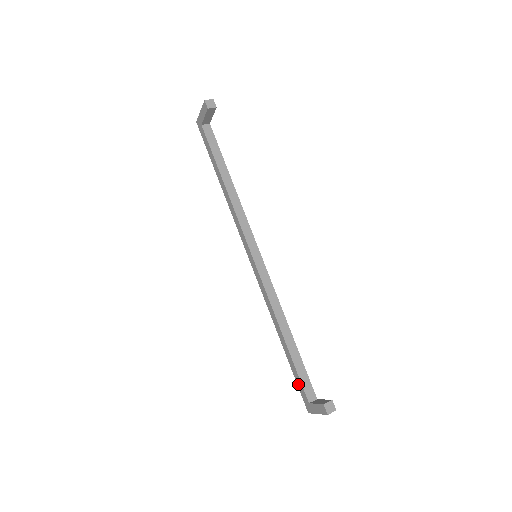
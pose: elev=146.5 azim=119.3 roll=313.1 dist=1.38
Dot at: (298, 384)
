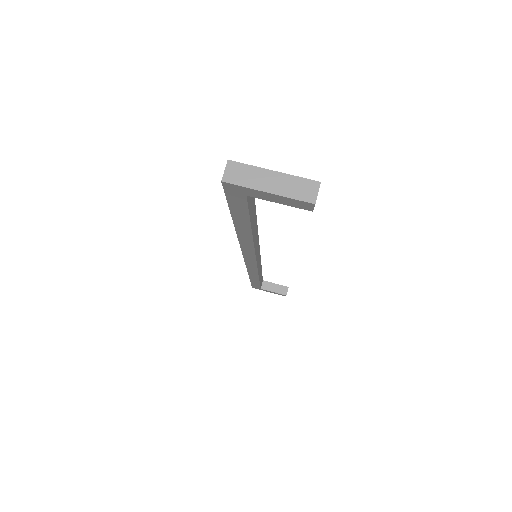
Dot at: (254, 285)
